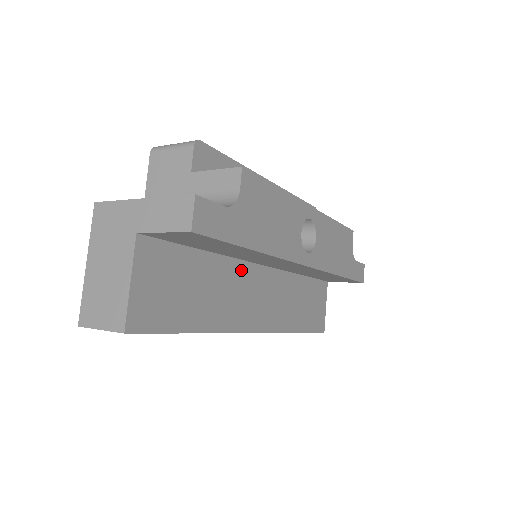
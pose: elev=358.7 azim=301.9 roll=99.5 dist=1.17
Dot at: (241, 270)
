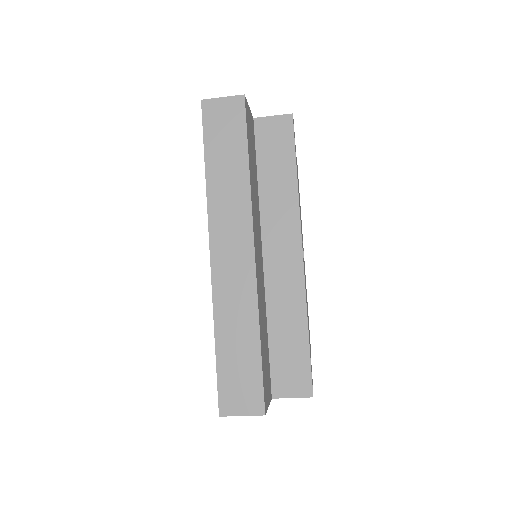
Dot at: (259, 223)
